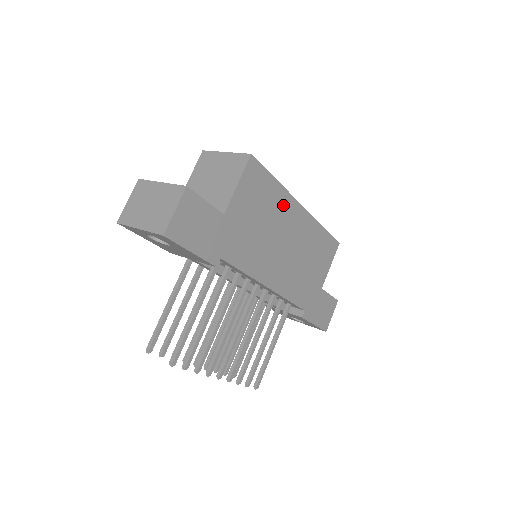
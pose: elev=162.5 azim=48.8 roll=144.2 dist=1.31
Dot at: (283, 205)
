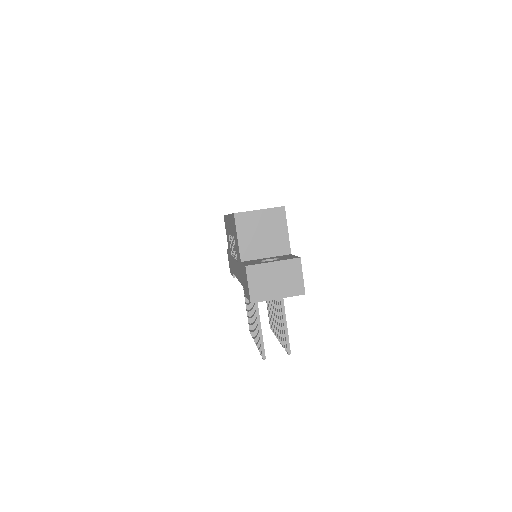
Dot at: occluded
